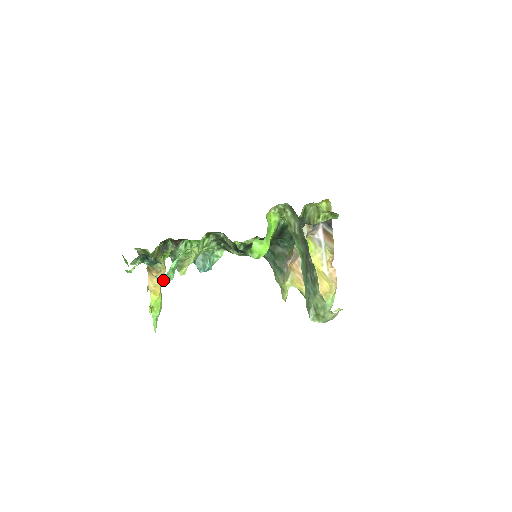
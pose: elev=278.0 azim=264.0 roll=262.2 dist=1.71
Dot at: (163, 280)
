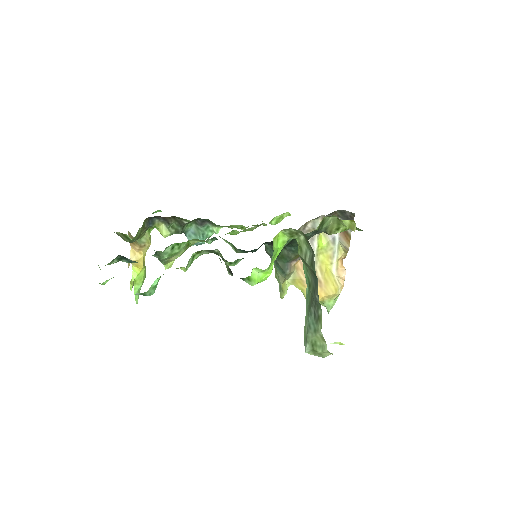
Dot at: (142, 294)
